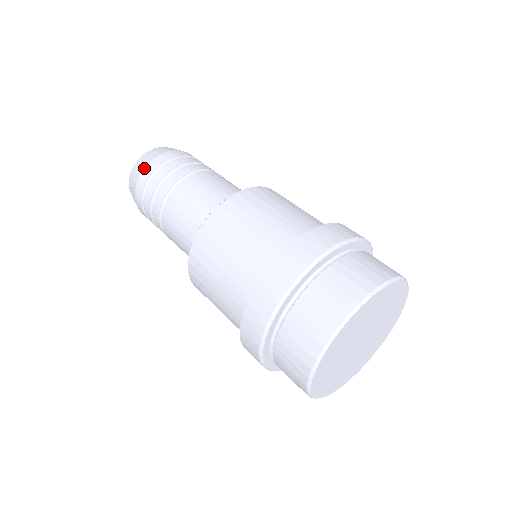
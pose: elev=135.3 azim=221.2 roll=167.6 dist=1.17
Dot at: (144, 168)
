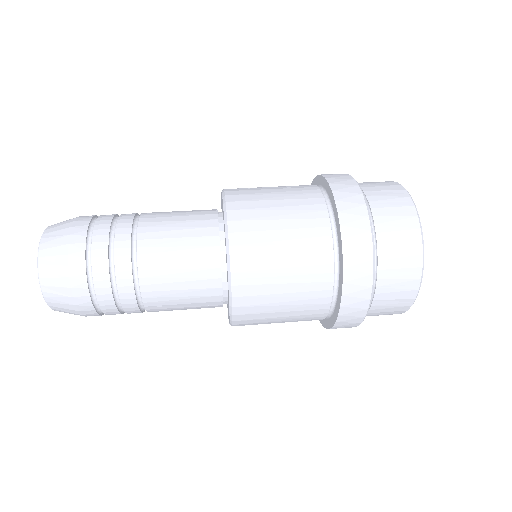
Dot at: (72, 225)
